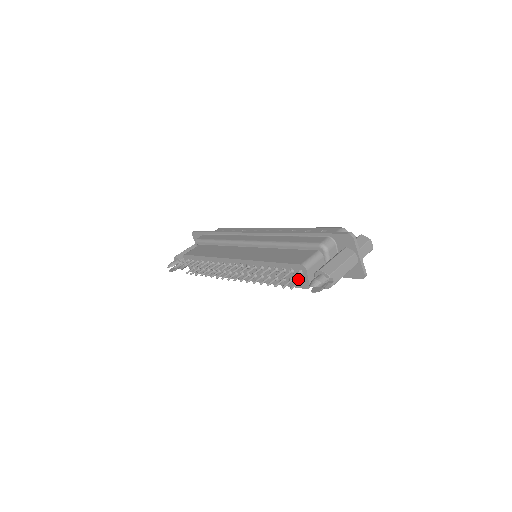
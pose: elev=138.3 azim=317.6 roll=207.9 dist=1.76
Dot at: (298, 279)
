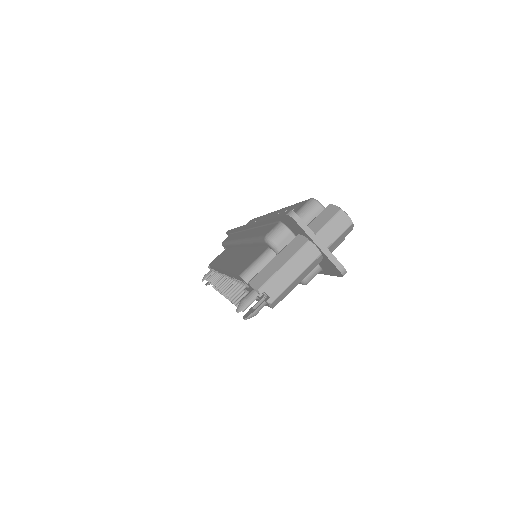
Dot at: occluded
